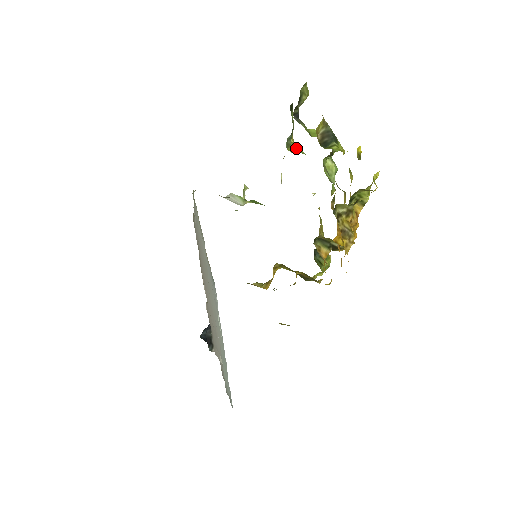
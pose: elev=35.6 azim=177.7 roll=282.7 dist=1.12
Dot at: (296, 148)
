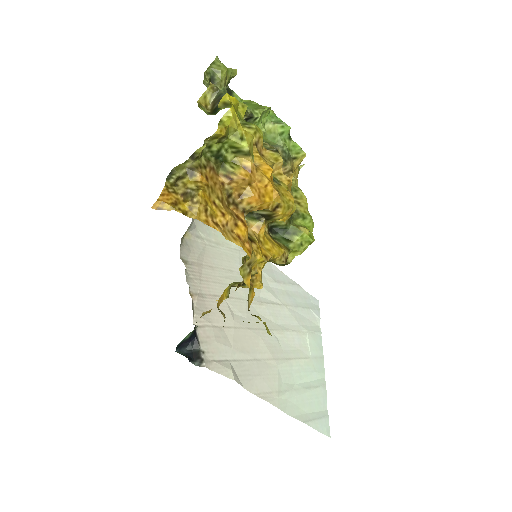
Dot at: occluded
